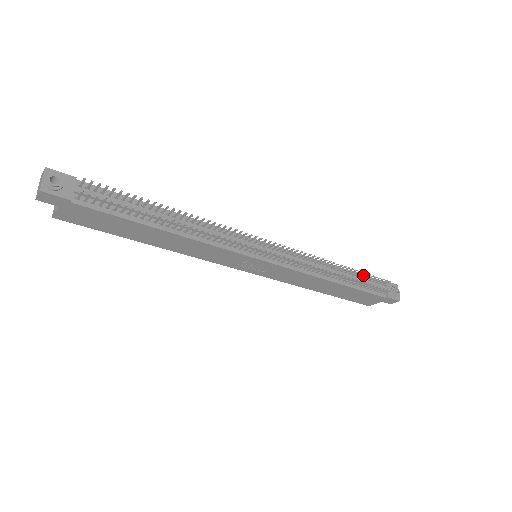
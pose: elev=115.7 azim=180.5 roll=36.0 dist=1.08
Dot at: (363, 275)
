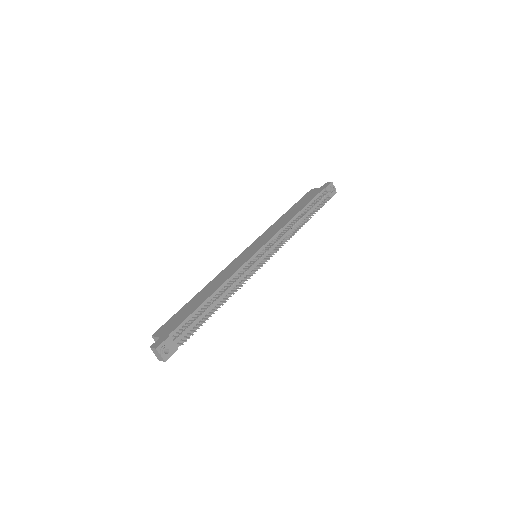
Dot at: occluded
